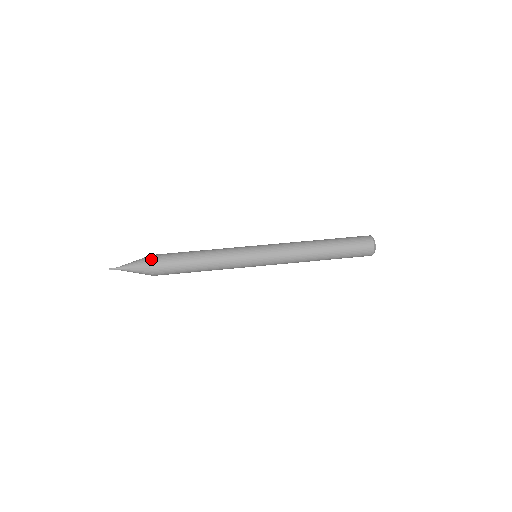
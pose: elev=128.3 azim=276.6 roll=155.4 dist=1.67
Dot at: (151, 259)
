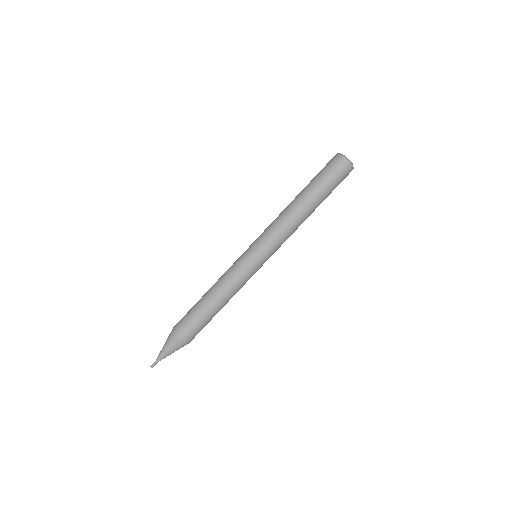
Dot at: (188, 343)
